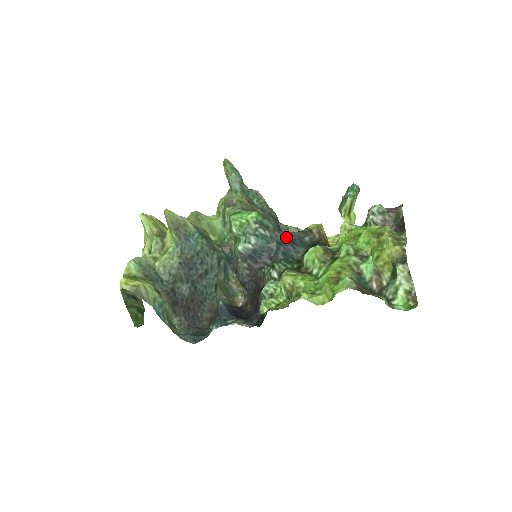
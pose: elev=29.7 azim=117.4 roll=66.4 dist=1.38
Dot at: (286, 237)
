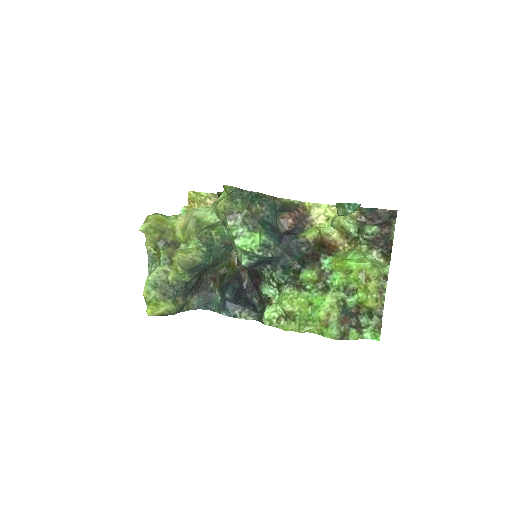
Dot at: (285, 248)
